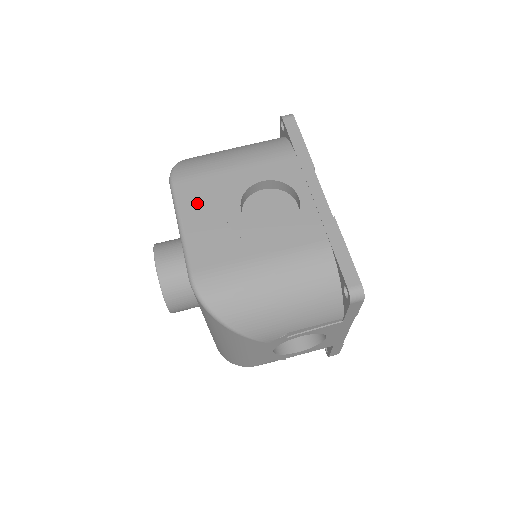
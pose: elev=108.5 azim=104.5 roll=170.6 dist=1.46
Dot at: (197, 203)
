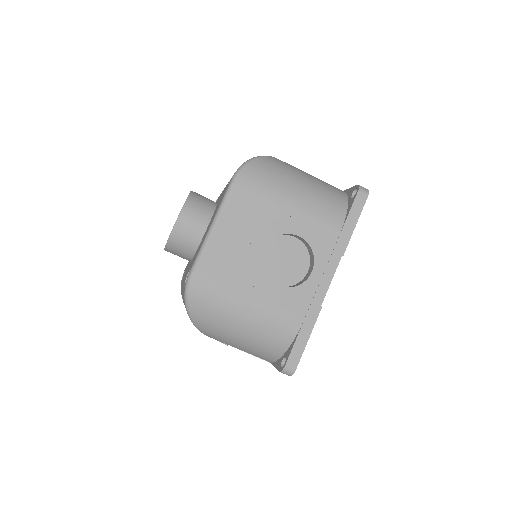
Dot at: (239, 216)
